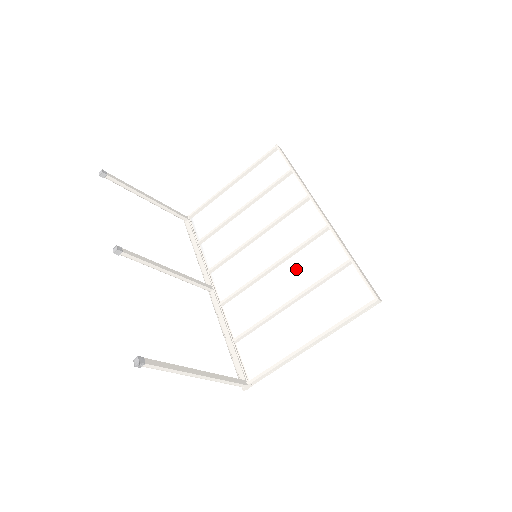
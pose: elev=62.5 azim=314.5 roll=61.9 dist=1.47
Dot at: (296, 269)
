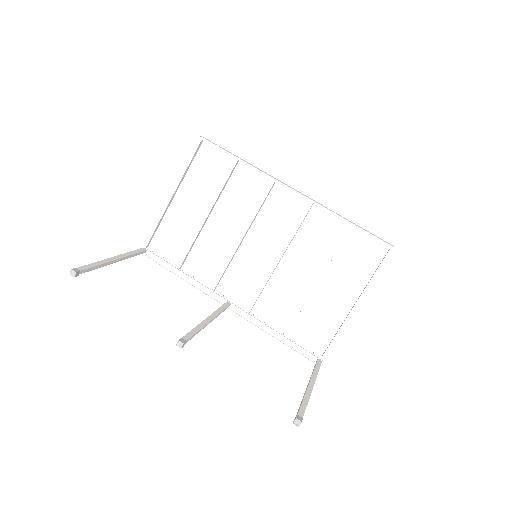
Dot at: (303, 251)
